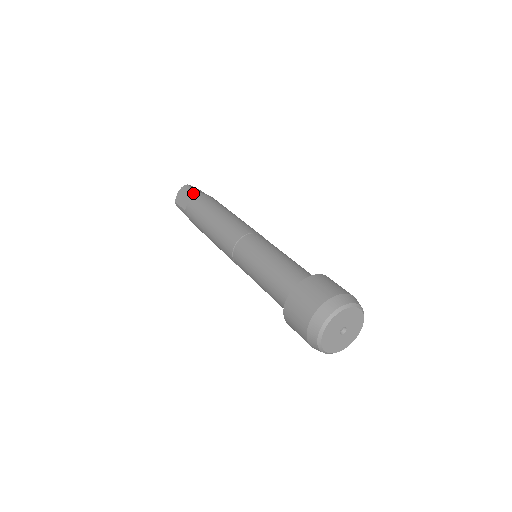
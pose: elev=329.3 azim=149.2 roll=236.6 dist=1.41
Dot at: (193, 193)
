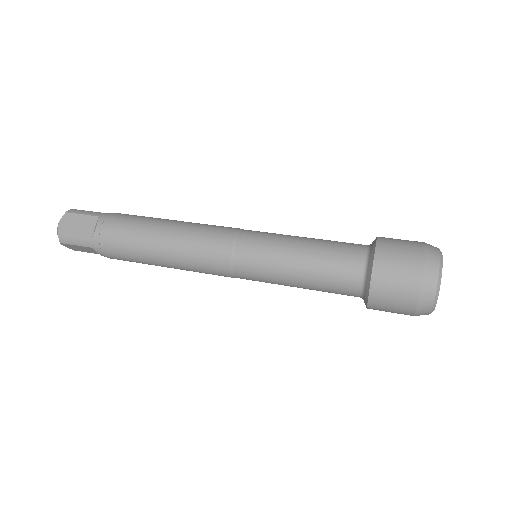
Dot at: (96, 214)
